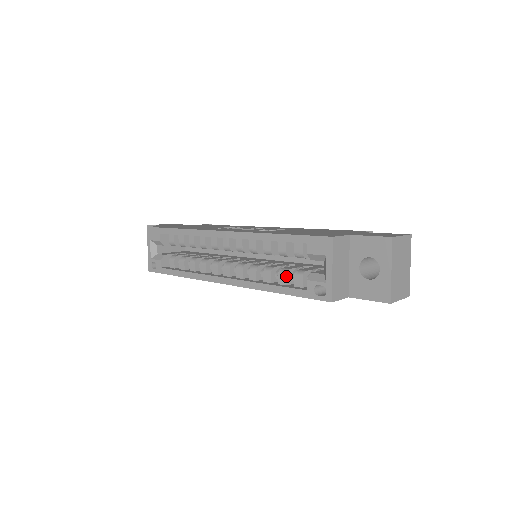
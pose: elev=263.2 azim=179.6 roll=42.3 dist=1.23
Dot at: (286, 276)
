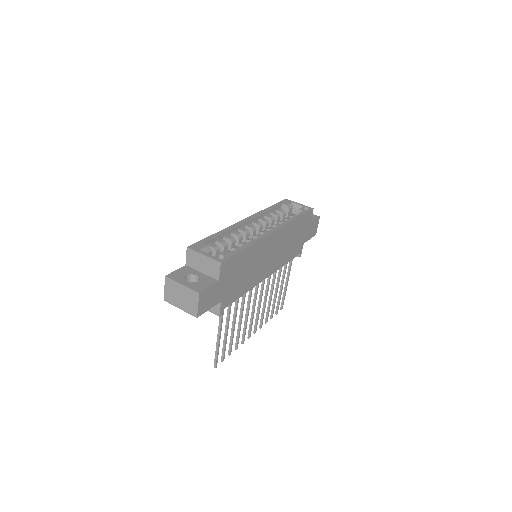
Dot at: (290, 217)
